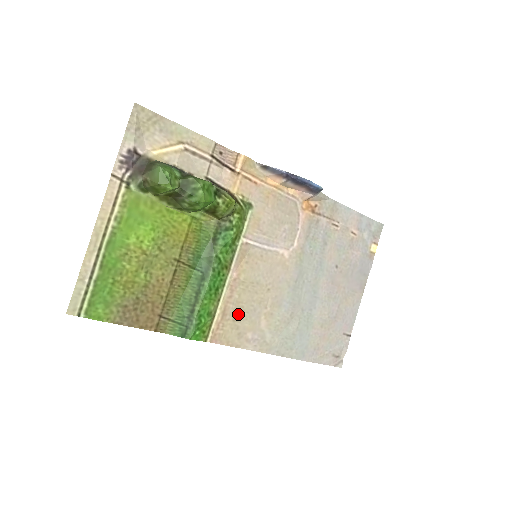
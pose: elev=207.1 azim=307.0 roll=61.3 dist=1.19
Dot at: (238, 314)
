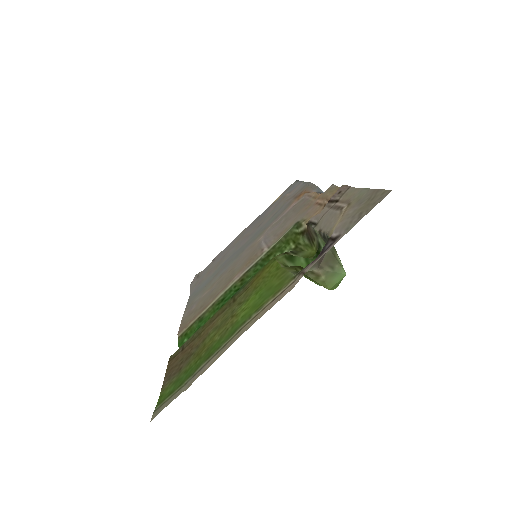
Dot at: (206, 301)
